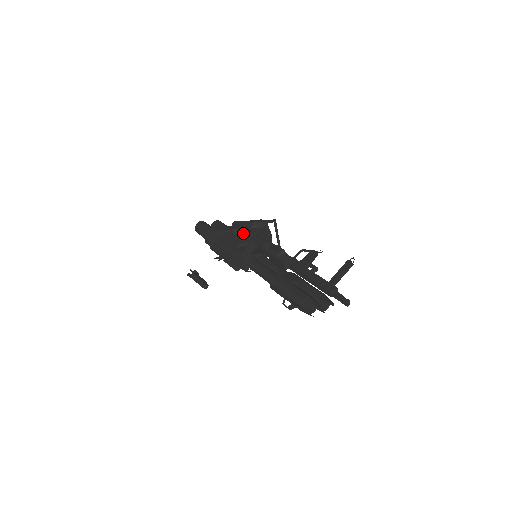
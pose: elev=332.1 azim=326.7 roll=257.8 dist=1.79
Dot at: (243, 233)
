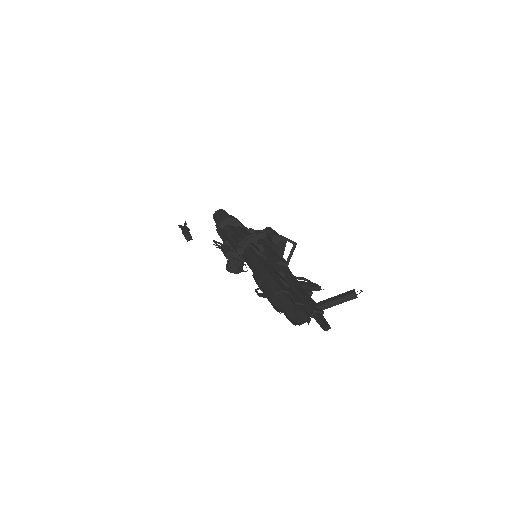
Dot at: occluded
